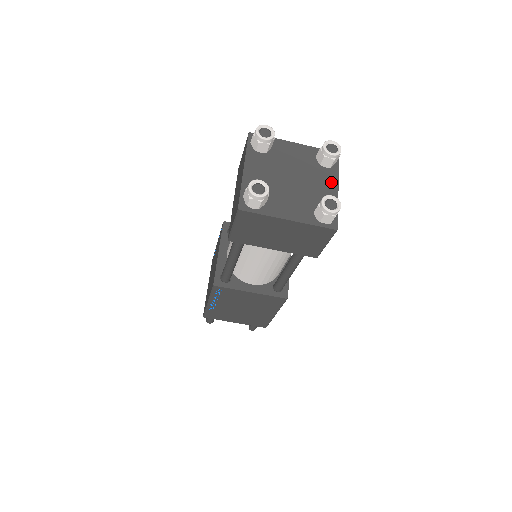
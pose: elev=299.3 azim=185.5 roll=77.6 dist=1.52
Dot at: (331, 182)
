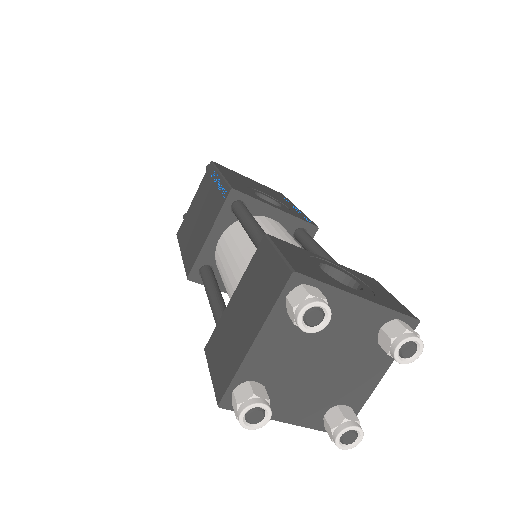
Dot at: (377, 370)
